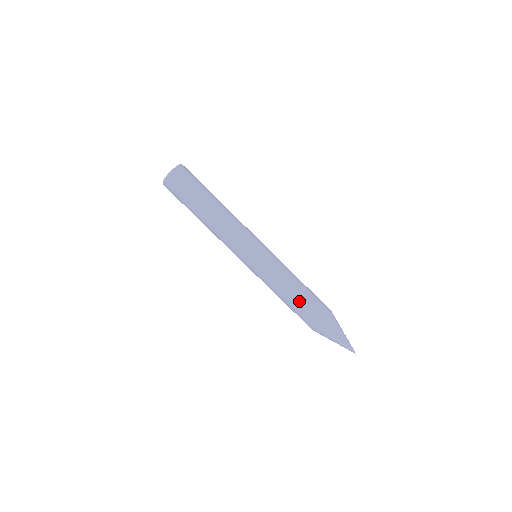
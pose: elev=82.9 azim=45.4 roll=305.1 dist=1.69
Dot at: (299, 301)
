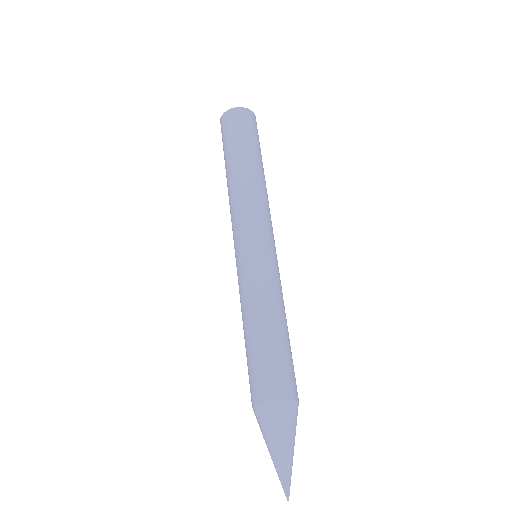
Dot at: (256, 343)
